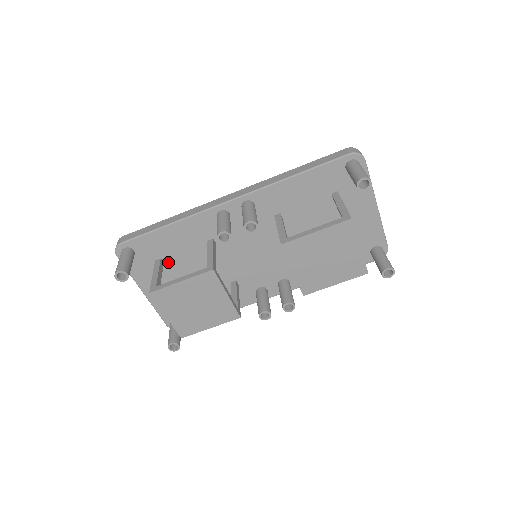
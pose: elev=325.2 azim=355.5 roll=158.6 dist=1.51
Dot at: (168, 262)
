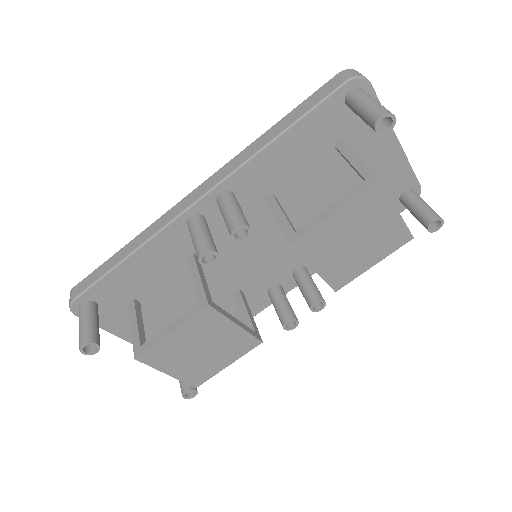
Dot at: (145, 299)
